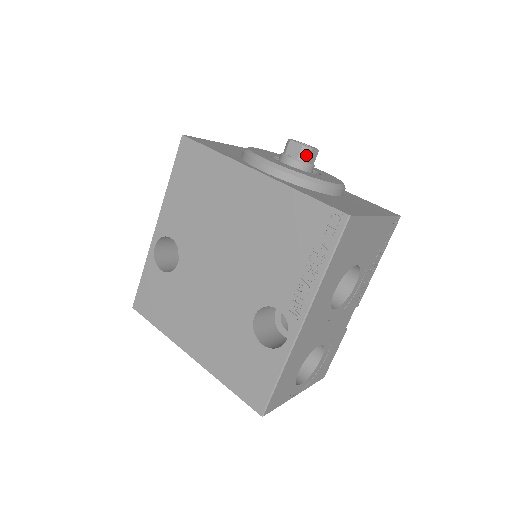
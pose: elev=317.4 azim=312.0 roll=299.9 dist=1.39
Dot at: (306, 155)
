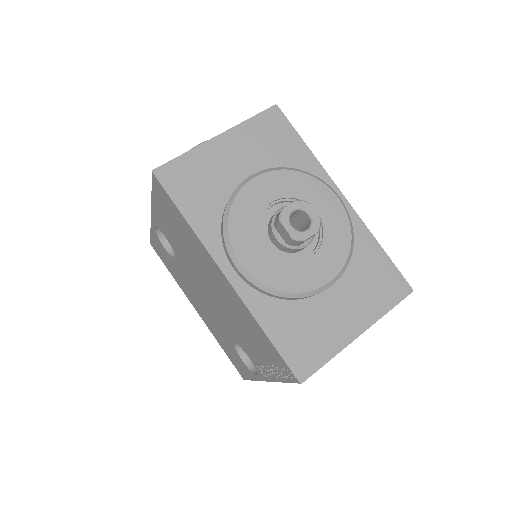
Dot at: (297, 244)
